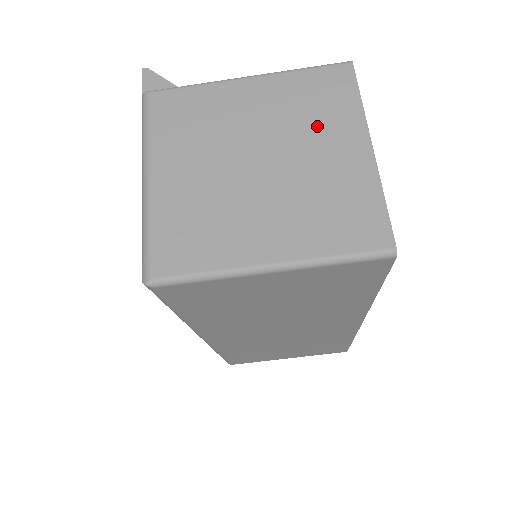
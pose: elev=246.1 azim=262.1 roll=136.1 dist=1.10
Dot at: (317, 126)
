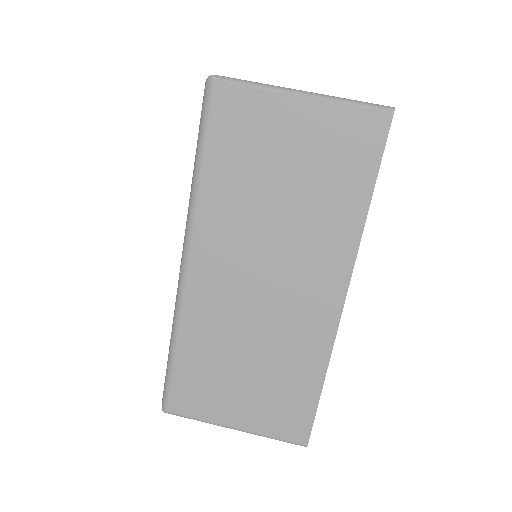
Dot at: occluded
